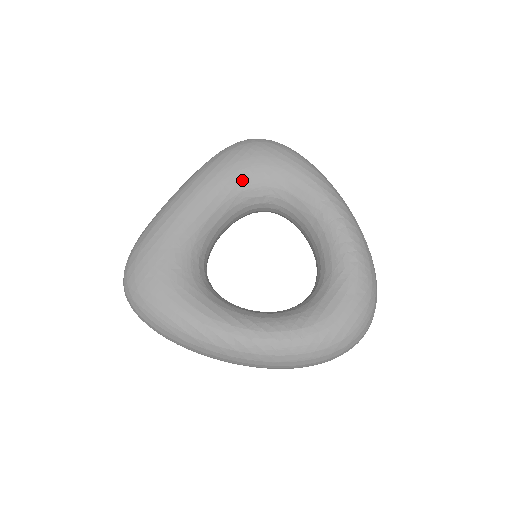
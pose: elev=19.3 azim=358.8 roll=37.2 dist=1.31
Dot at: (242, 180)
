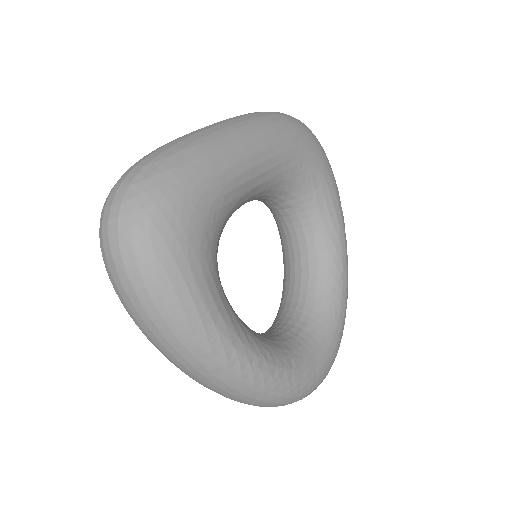
Dot at: (295, 168)
